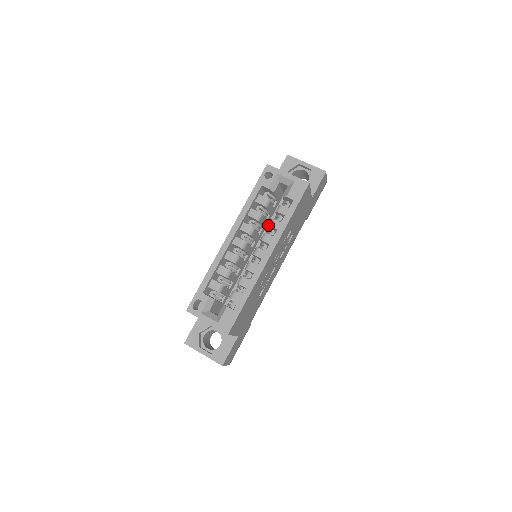
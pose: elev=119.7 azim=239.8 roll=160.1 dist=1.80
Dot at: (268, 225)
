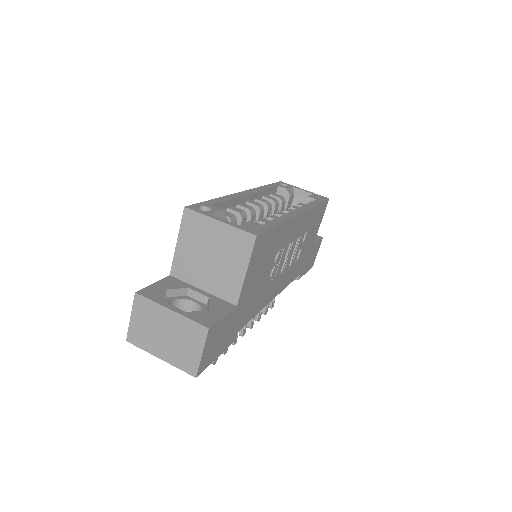
Dot at: (288, 208)
